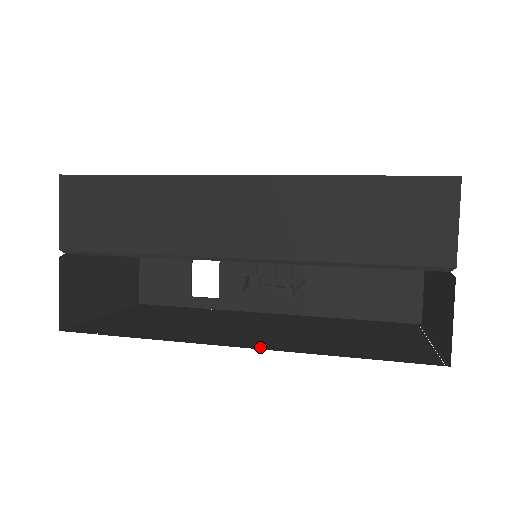
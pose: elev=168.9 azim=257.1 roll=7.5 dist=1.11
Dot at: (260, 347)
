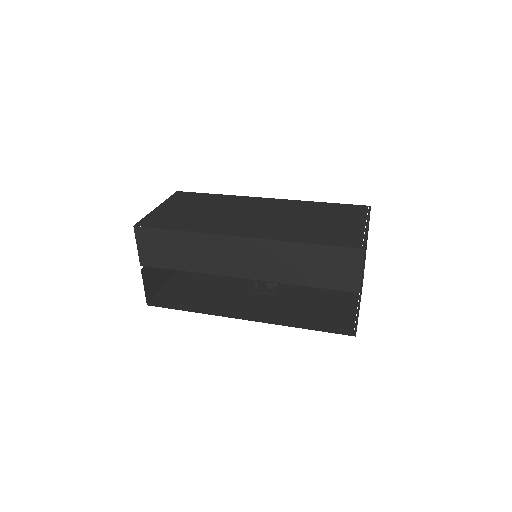
Dot at: (258, 320)
